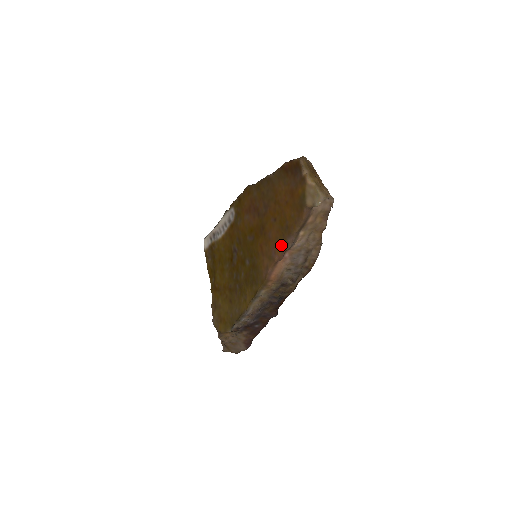
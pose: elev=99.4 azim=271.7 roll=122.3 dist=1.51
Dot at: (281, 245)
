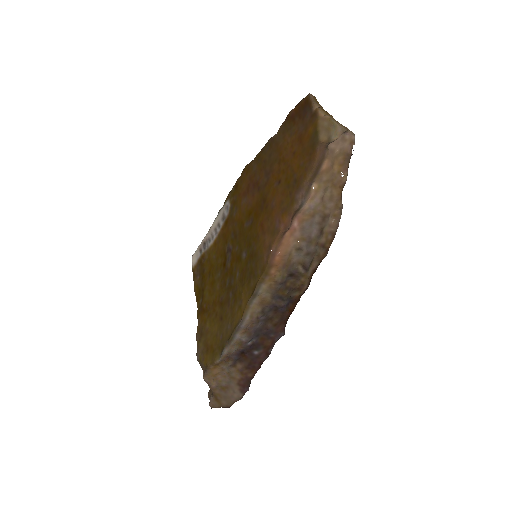
Dot at: (287, 207)
